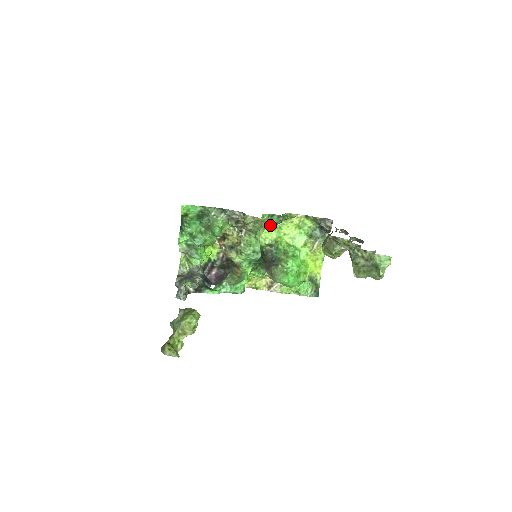
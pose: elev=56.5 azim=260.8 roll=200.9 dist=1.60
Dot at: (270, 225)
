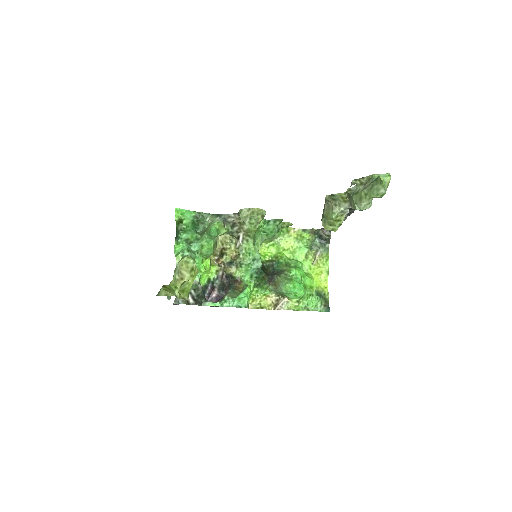
Dot at: (267, 236)
